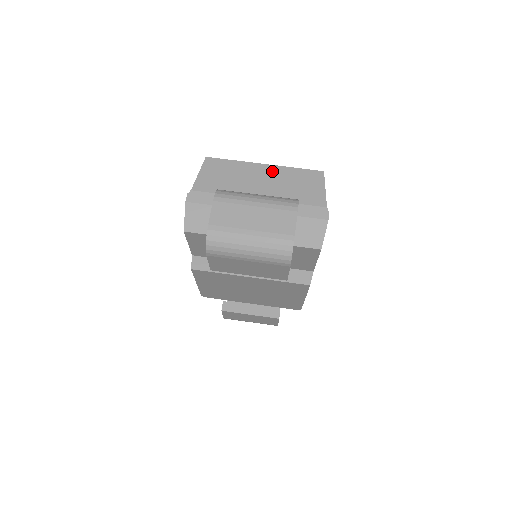
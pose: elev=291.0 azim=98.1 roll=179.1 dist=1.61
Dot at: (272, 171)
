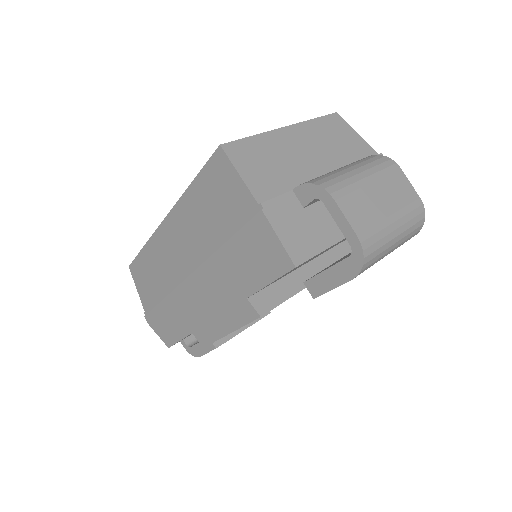
Dot at: (301, 133)
